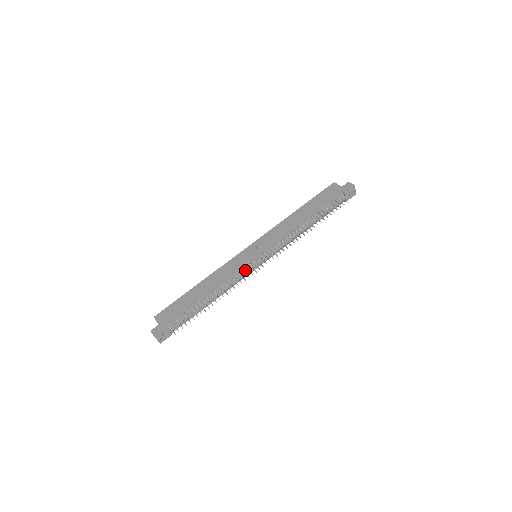
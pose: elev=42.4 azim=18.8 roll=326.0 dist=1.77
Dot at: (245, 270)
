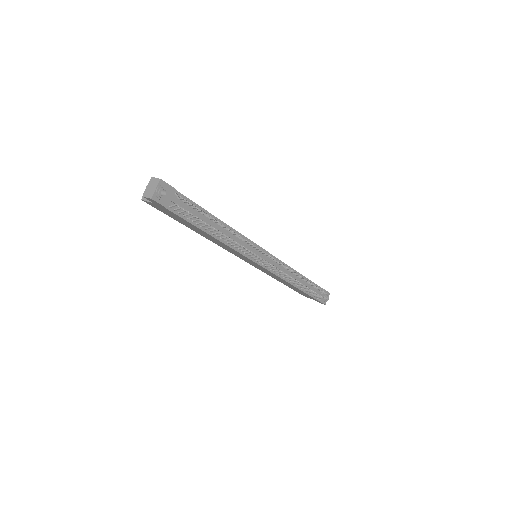
Dot at: (252, 249)
